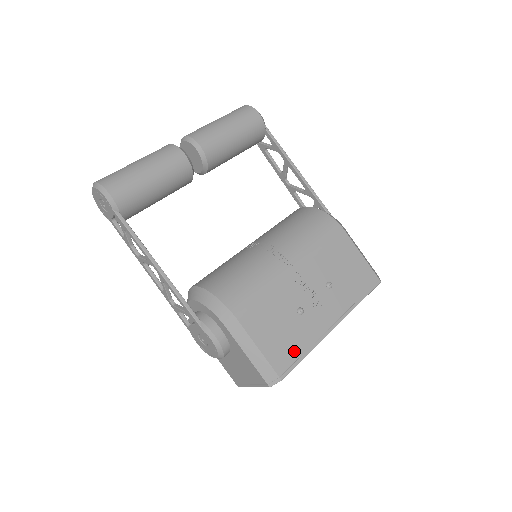
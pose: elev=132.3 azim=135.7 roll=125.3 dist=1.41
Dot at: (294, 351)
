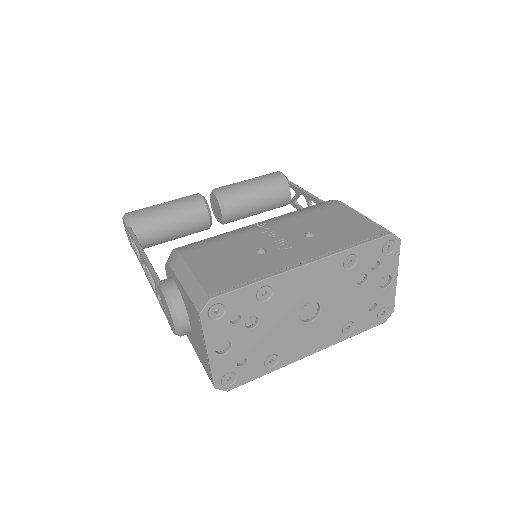
Dot at: (239, 278)
